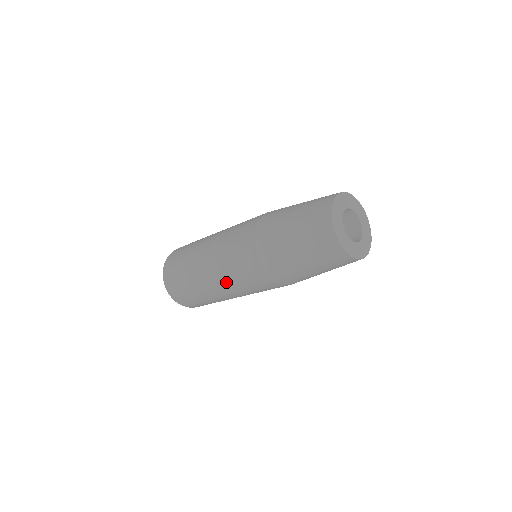
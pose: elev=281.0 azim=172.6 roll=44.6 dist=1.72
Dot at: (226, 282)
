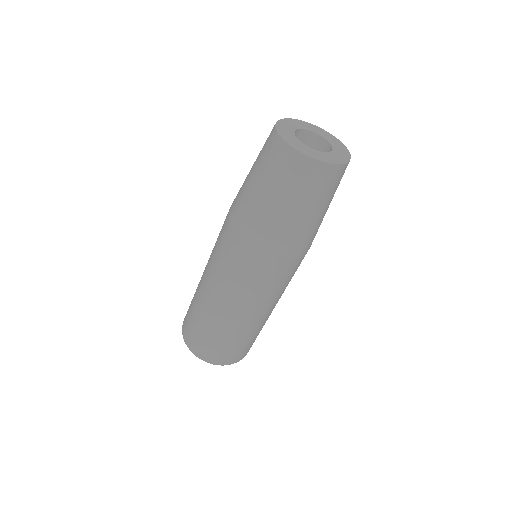
Dot at: (257, 302)
